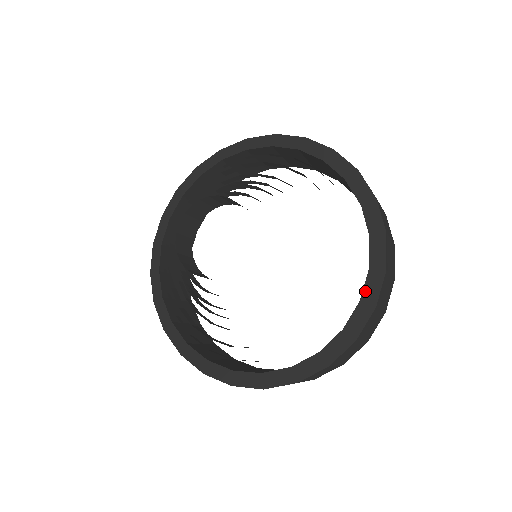
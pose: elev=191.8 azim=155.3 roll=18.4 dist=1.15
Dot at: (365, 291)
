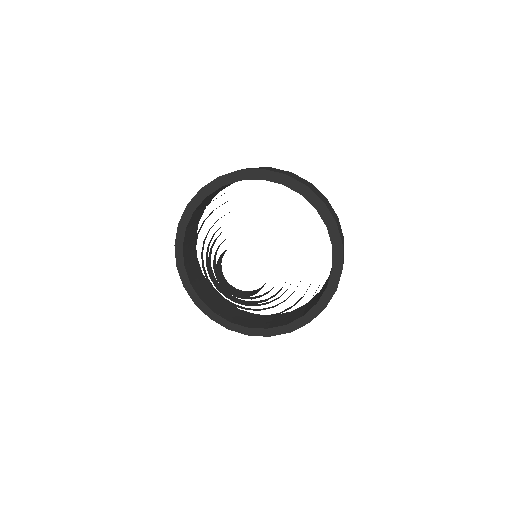
Dot at: (332, 241)
